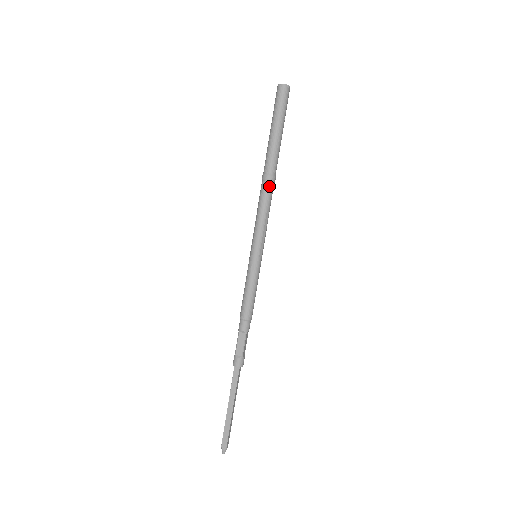
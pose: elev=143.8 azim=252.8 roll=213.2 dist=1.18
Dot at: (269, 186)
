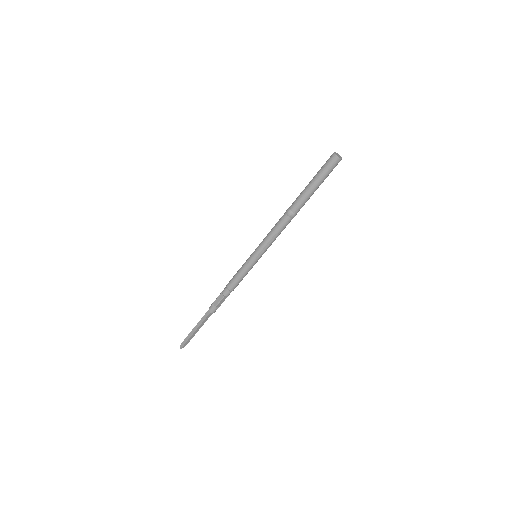
Dot at: (286, 218)
